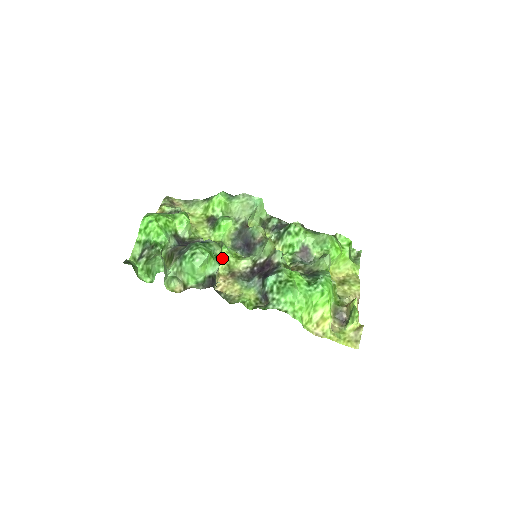
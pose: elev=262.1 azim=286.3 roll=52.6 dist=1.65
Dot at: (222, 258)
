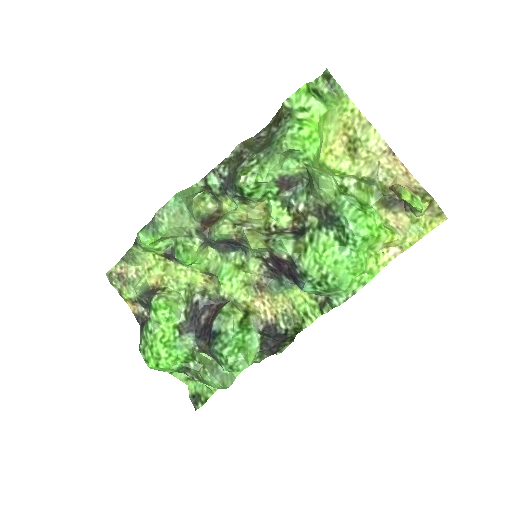
Dot at: (234, 290)
